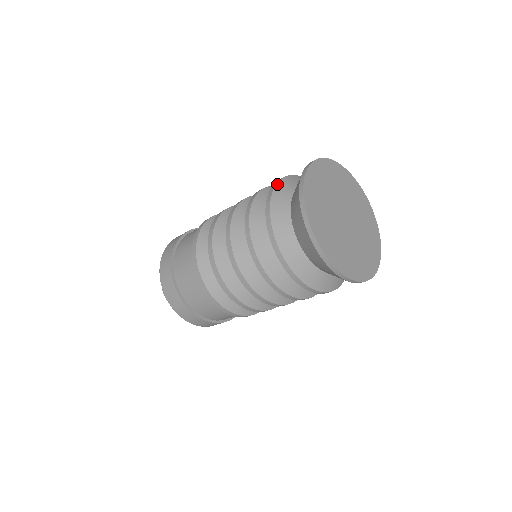
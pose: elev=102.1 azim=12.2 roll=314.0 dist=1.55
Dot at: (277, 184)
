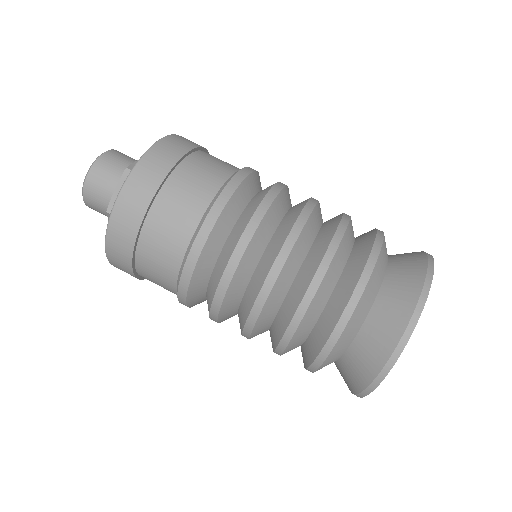
Dot at: (367, 287)
